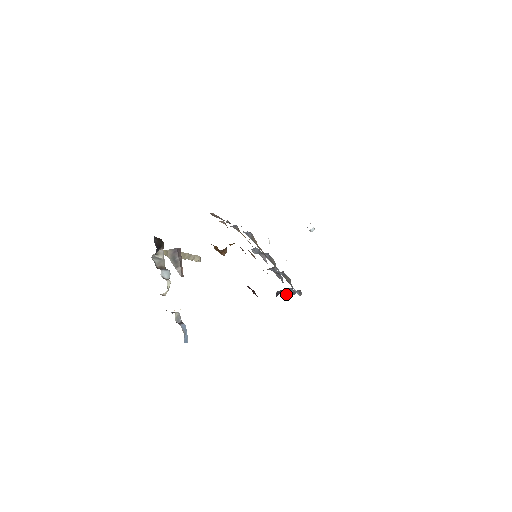
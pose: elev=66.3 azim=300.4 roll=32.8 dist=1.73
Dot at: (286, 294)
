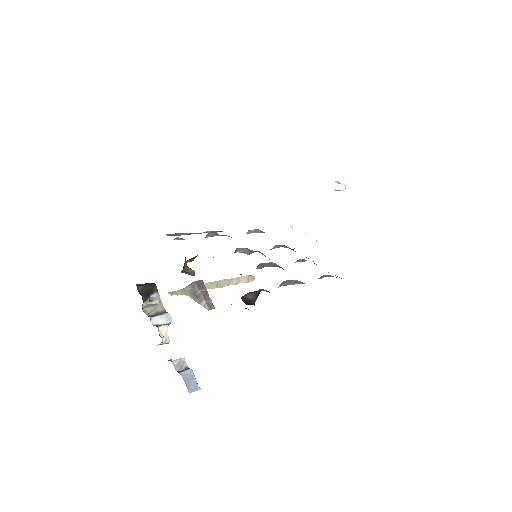
Dot at: occluded
